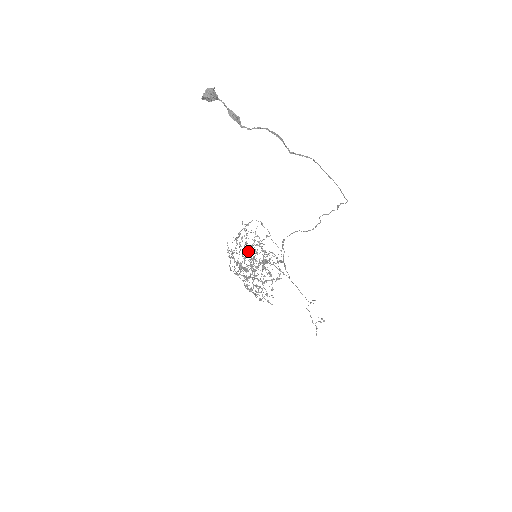
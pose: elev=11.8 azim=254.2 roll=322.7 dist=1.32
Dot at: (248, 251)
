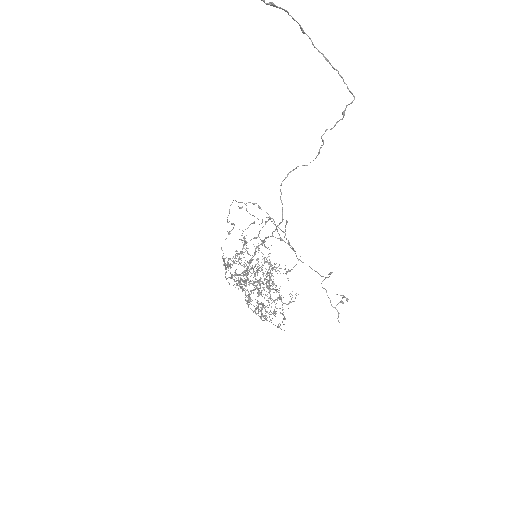
Dot at: (248, 262)
